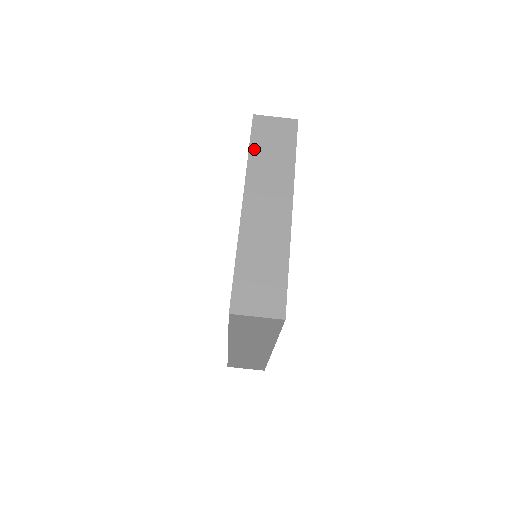
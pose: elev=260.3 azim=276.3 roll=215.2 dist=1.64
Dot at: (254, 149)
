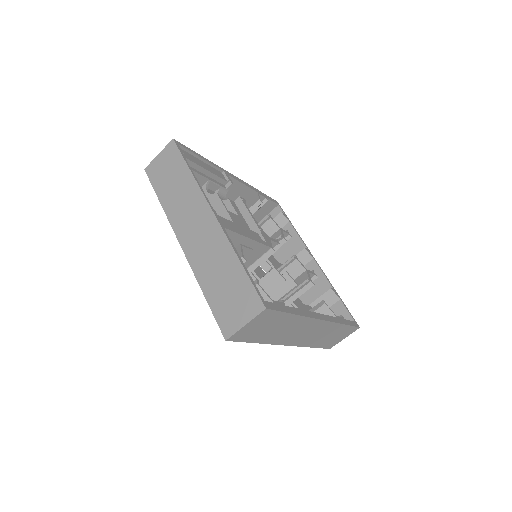
Dot at: (161, 195)
